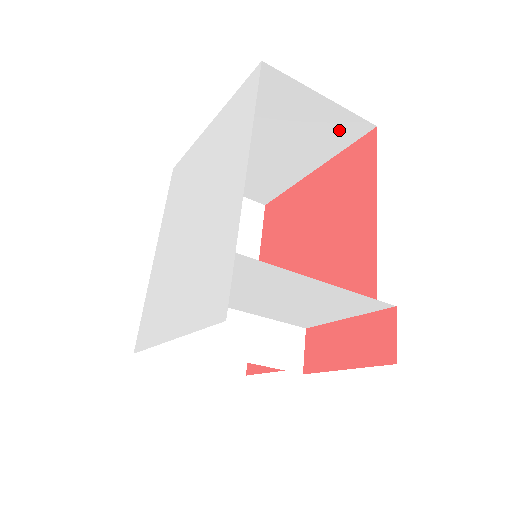
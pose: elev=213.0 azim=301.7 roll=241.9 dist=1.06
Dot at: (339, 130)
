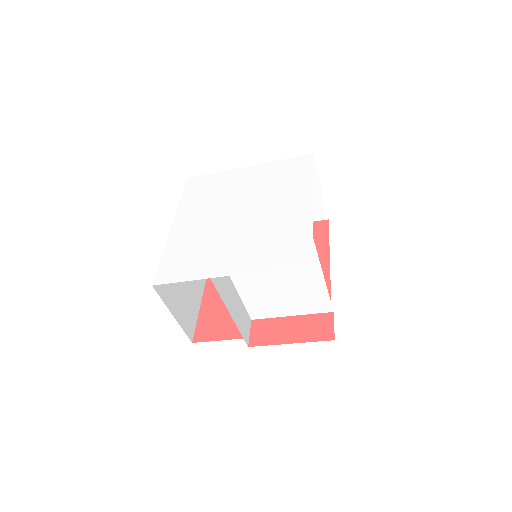
Dot at: occluded
